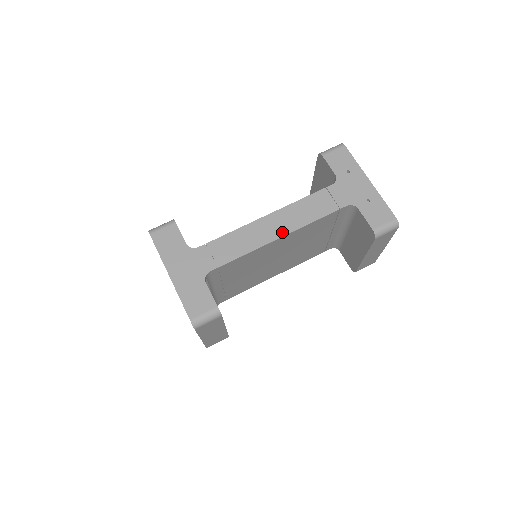
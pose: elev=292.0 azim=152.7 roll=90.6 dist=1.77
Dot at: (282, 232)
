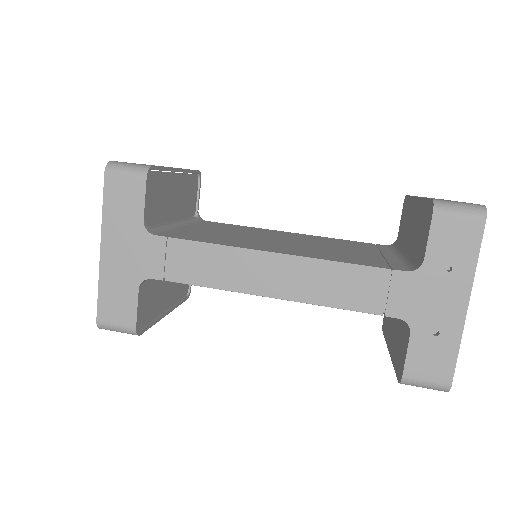
Dot at: (277, 292)
